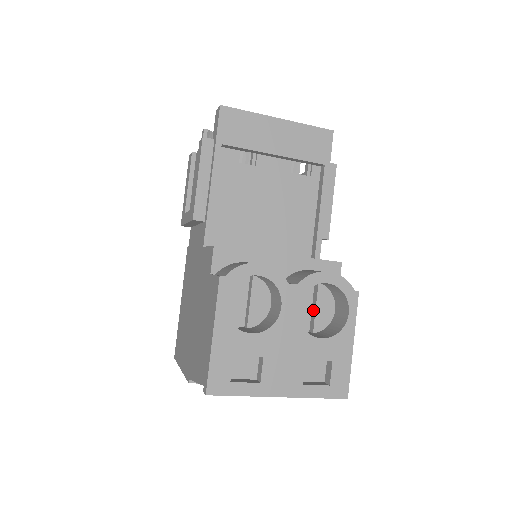
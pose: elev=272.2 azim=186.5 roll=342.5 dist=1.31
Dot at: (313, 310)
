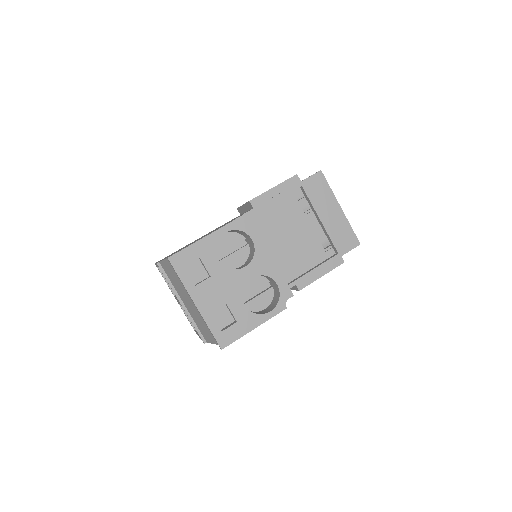
Dot at: (255, 296)
